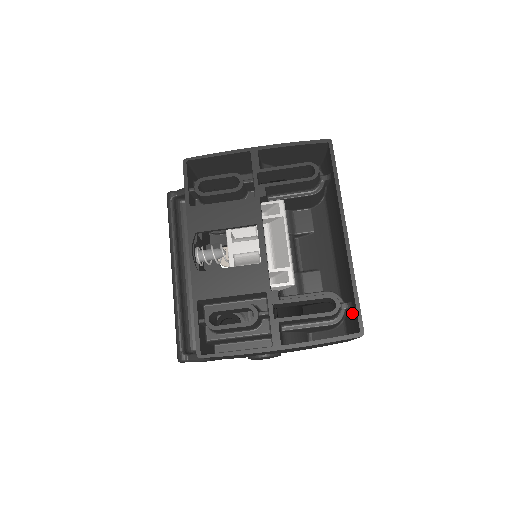
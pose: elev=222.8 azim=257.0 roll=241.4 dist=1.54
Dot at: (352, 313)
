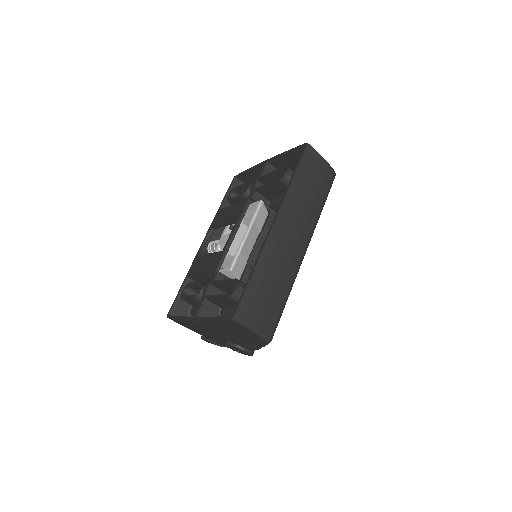
Dot at: (259, 306)
